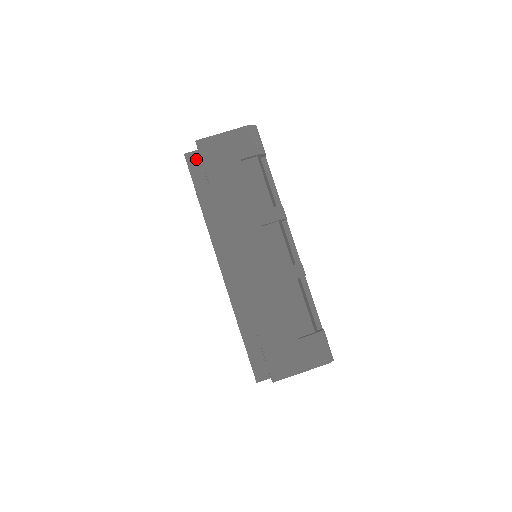
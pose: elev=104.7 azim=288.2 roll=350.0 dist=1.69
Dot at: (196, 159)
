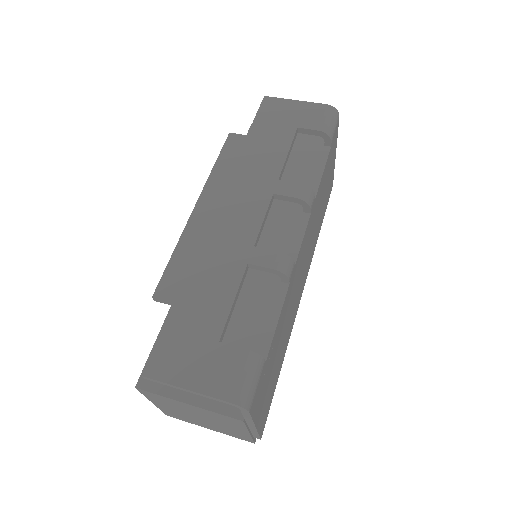
Dot at: occluded
